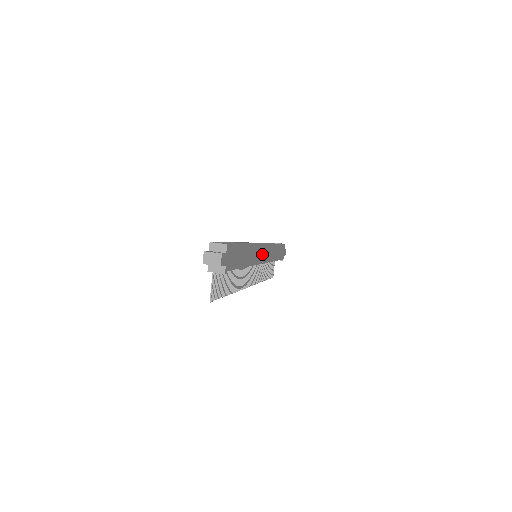
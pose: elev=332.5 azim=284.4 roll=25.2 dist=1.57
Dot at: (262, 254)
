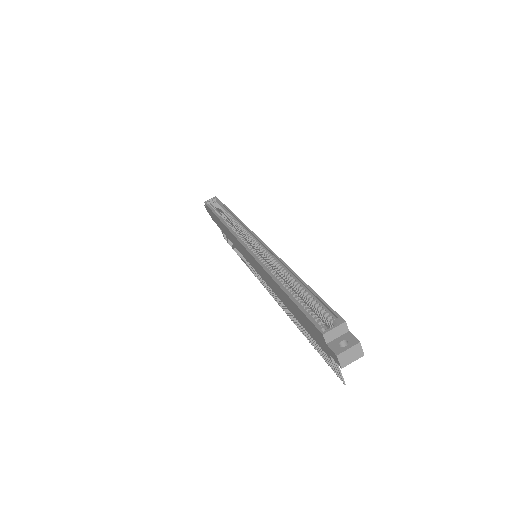
Dot at: occluded
